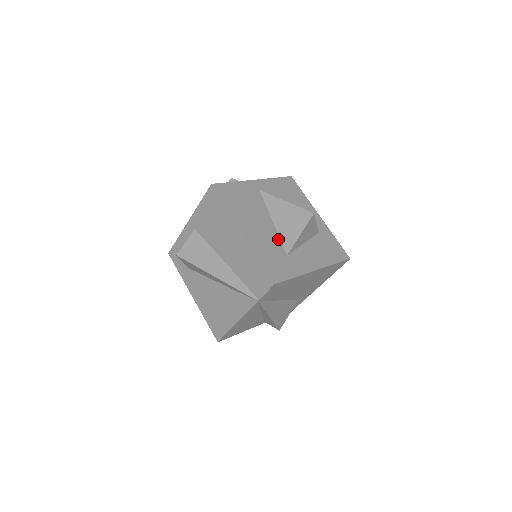
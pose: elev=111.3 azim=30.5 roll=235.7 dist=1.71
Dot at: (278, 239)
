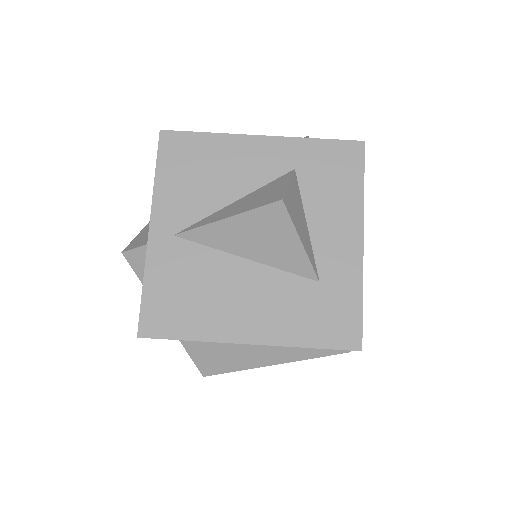
Dot at: (283, 276)
